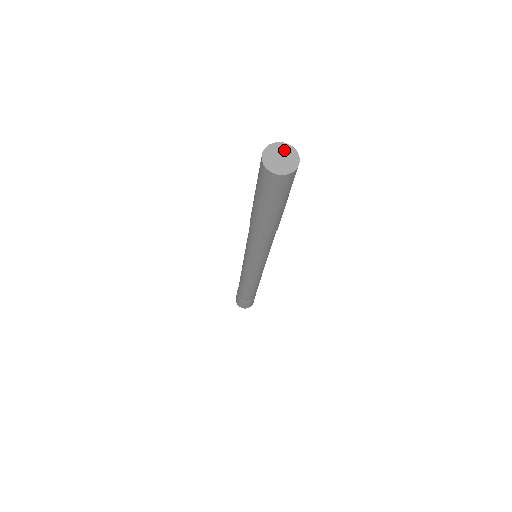
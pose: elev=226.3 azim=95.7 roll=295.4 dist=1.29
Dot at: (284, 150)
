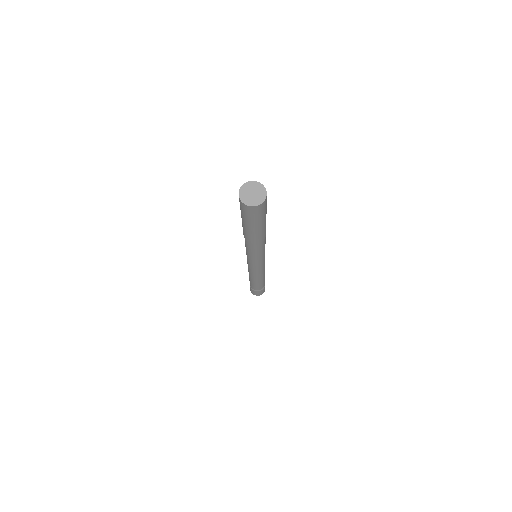
Dot at: (254, 187)
